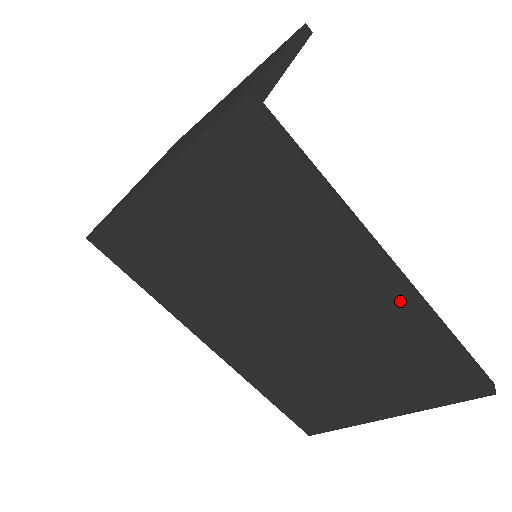
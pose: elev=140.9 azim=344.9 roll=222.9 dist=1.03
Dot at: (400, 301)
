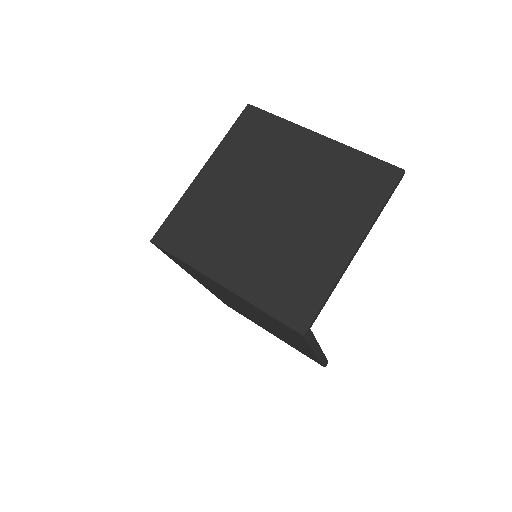
Dot at: (311, 354)
